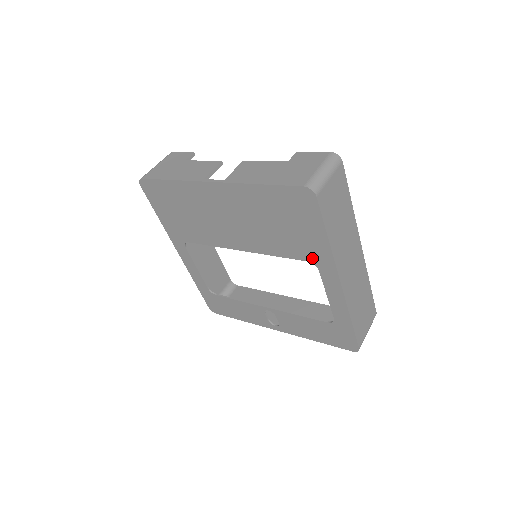
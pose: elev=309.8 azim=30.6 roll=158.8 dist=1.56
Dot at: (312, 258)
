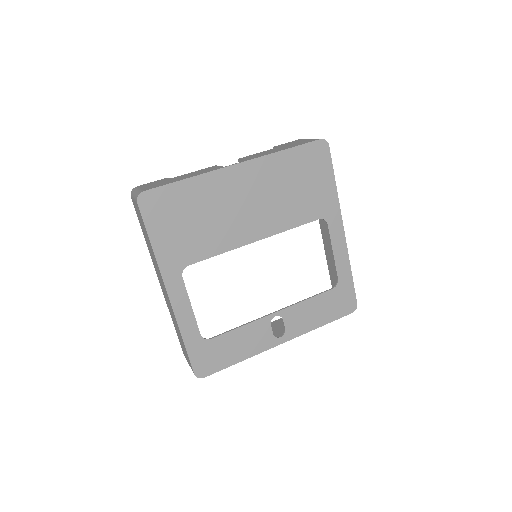
Dot at: (323, 213)
